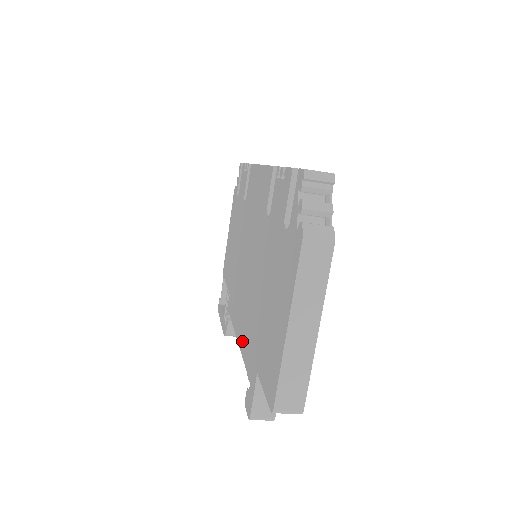
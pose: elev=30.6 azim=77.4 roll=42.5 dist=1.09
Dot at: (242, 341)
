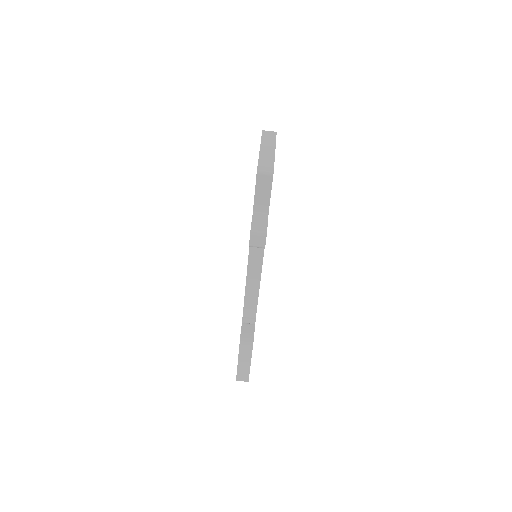
Dot at: occluded
